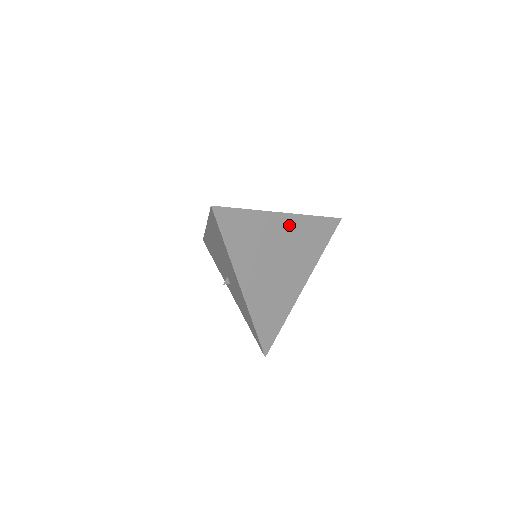
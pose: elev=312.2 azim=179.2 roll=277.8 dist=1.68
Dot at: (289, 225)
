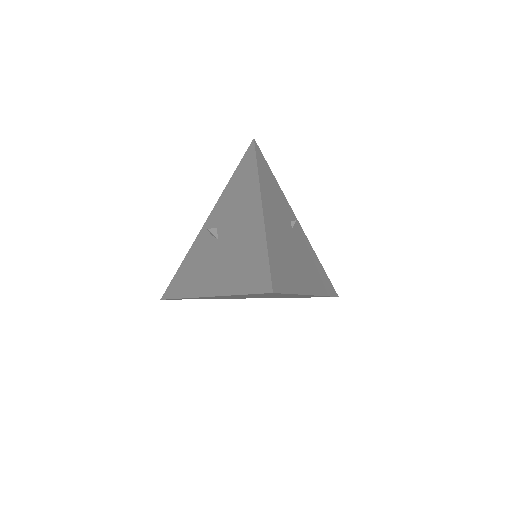
Dot at: occluded
